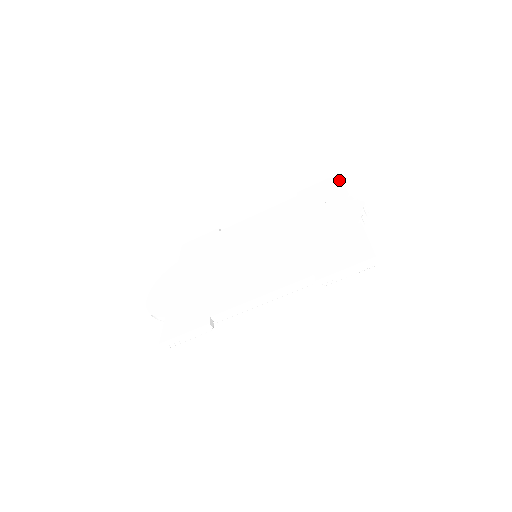
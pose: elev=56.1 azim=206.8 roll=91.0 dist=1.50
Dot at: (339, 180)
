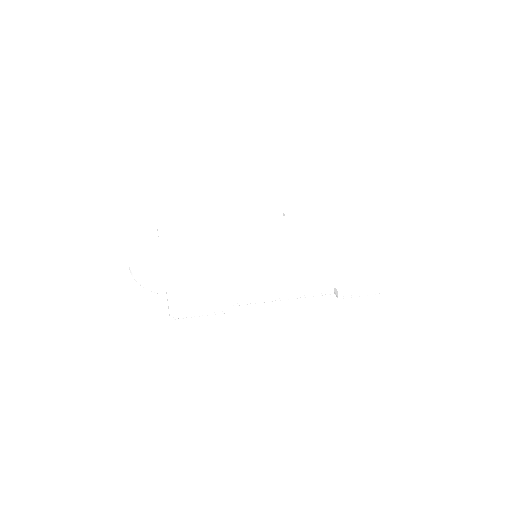
Dot at: (326, 216)
